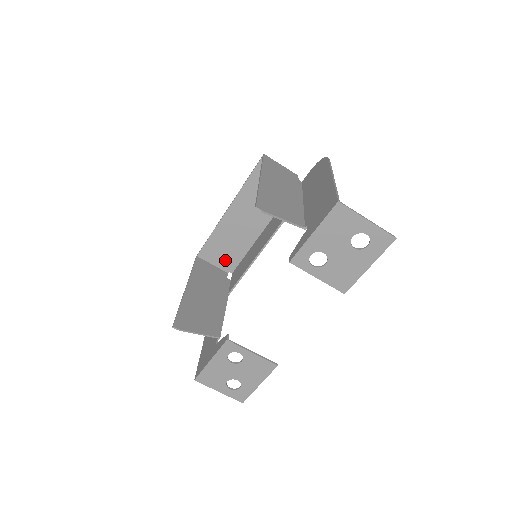
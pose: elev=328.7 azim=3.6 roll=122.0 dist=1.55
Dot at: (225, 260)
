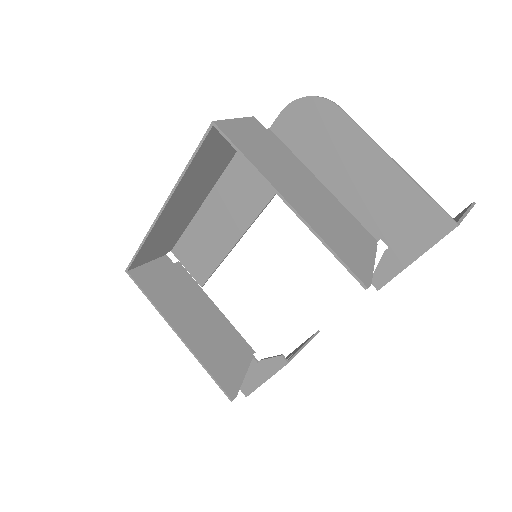
Dot at: (162, 249)
